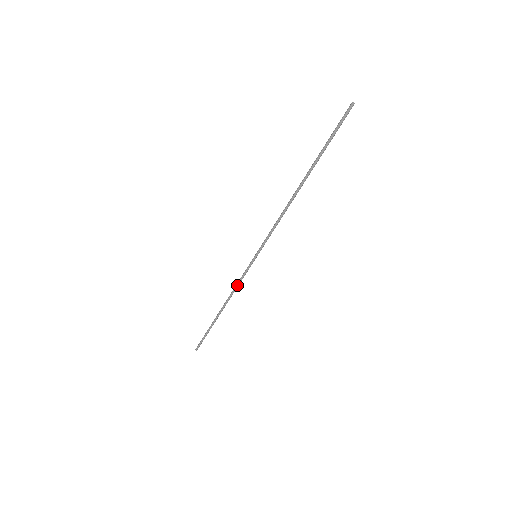
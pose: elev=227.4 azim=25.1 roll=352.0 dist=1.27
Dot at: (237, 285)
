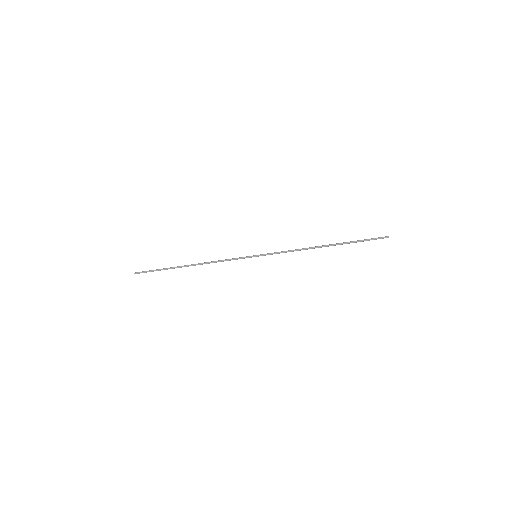
Dot at: (223, 261)
